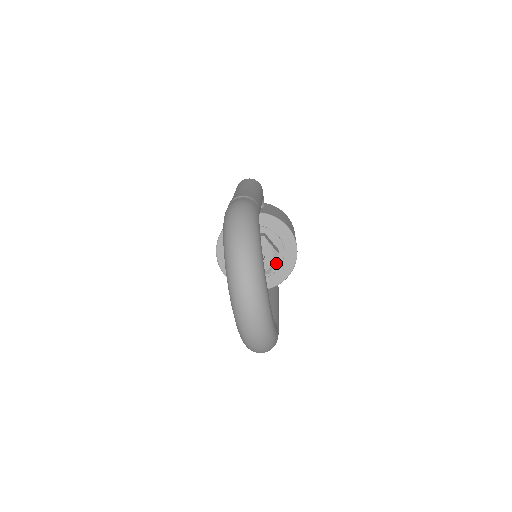
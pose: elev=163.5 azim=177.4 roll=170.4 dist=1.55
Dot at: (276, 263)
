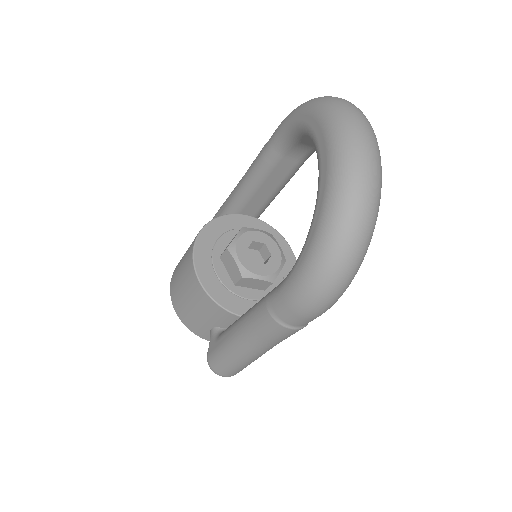
Dot at: (273, 285)
